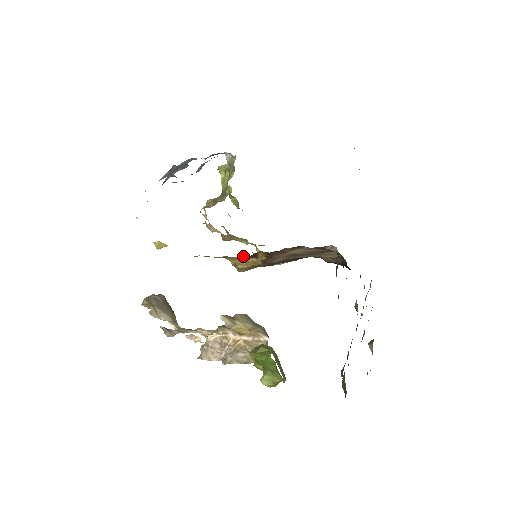
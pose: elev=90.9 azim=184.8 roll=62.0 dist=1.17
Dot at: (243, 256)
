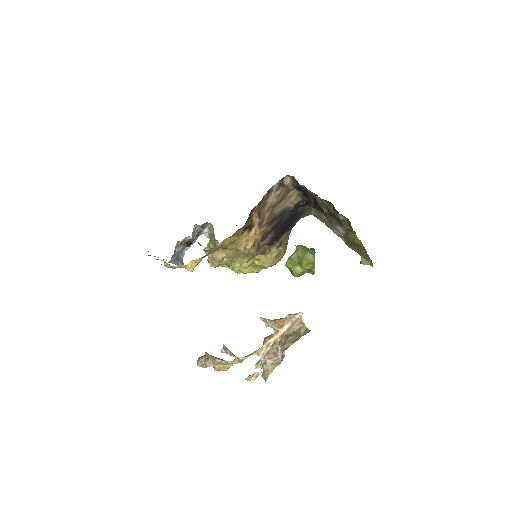
Dot at: (246, 231)
